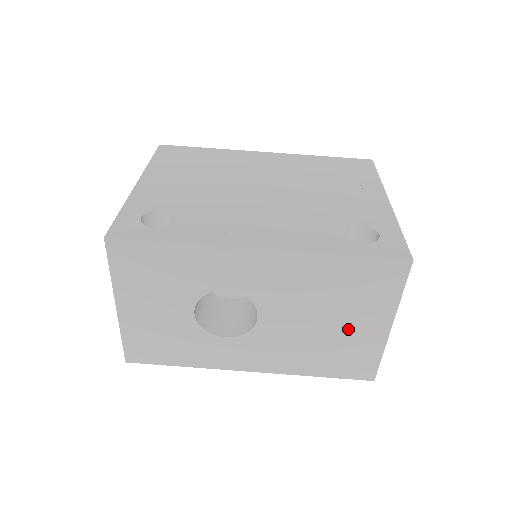
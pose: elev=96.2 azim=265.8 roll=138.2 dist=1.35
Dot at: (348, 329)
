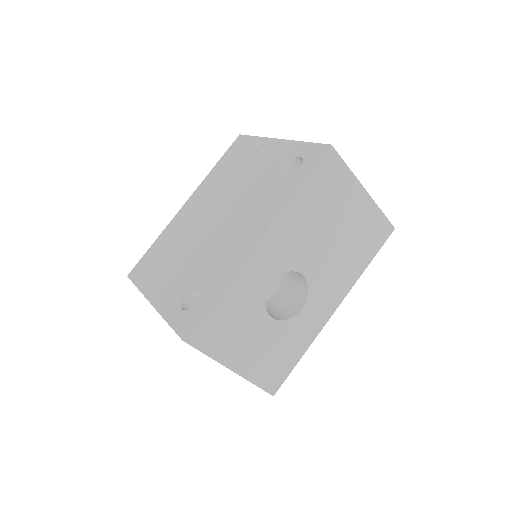
Dot at: (349, 220)
